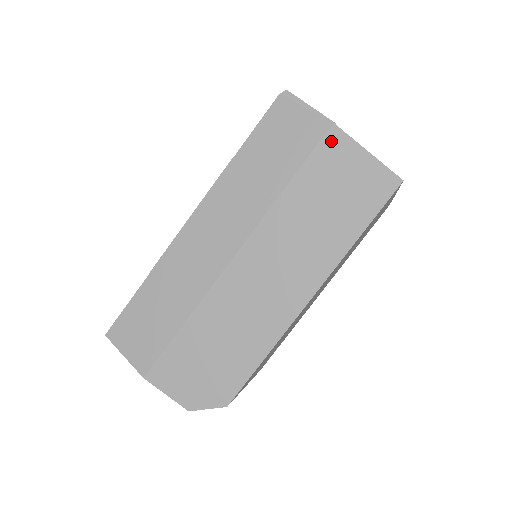
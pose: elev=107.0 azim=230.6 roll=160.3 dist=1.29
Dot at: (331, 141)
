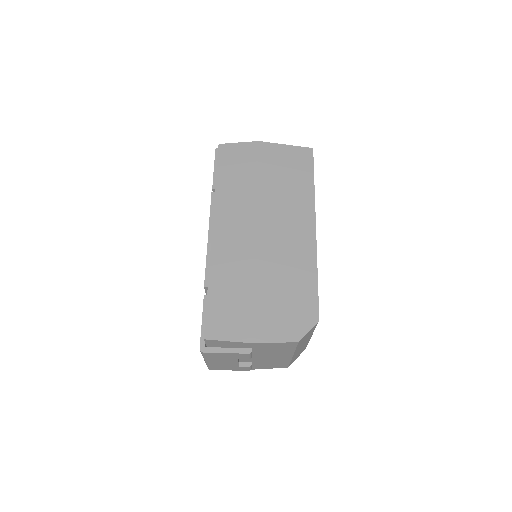
Dot at: (264, 149)
